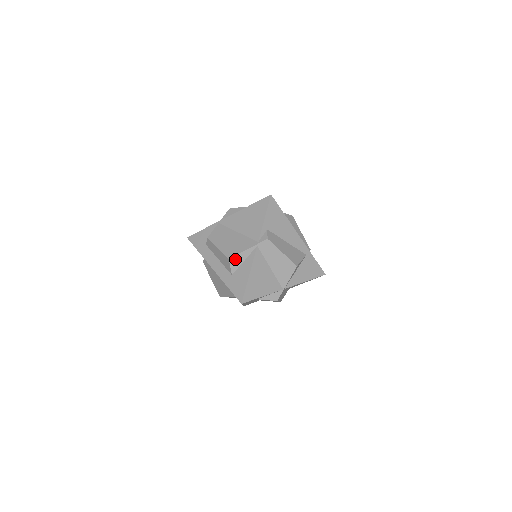
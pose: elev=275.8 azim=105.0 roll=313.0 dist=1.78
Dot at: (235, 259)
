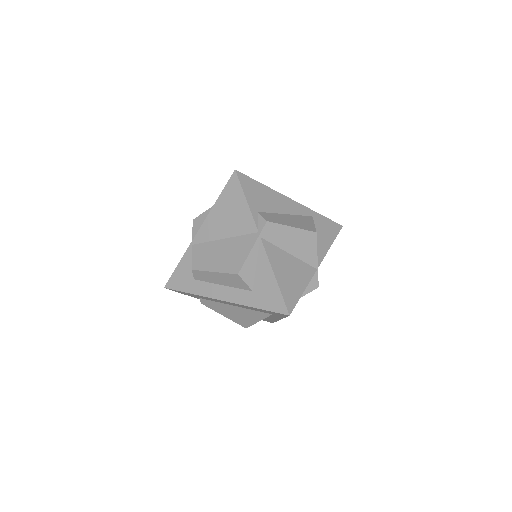
Dot at: (245, 270)
